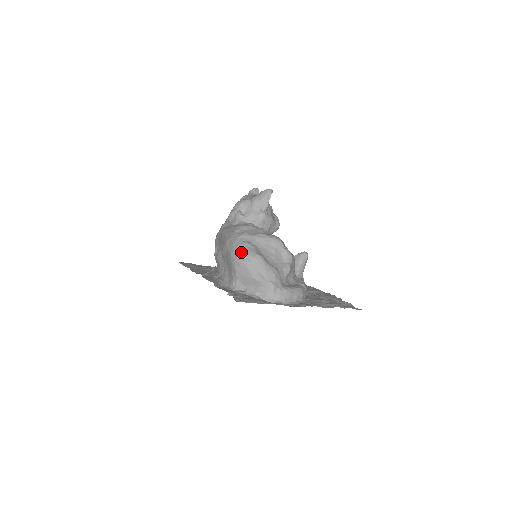
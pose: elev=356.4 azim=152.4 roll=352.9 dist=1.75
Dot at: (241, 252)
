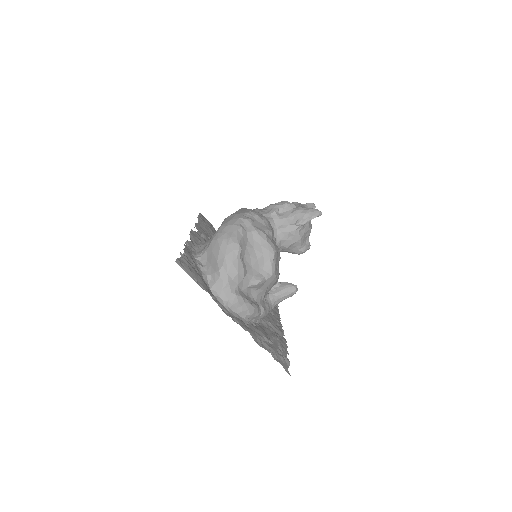
Dot at: (228, 230)
